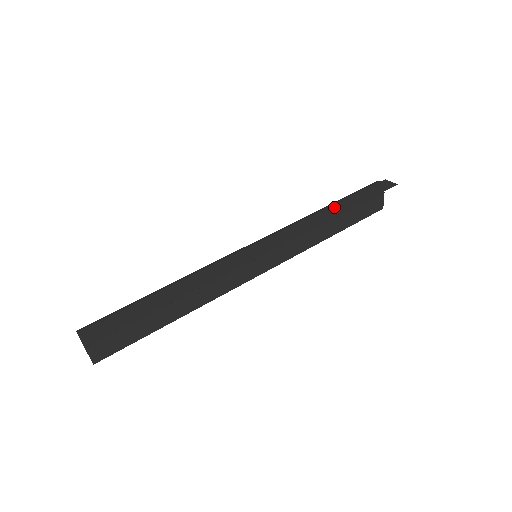
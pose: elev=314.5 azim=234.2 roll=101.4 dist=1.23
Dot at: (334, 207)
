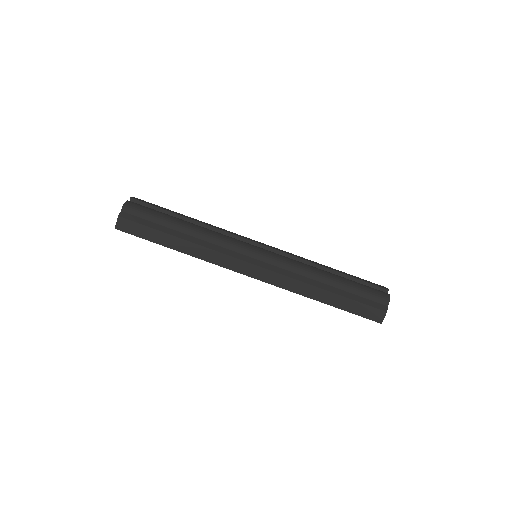
Dot at: (325, 293)
